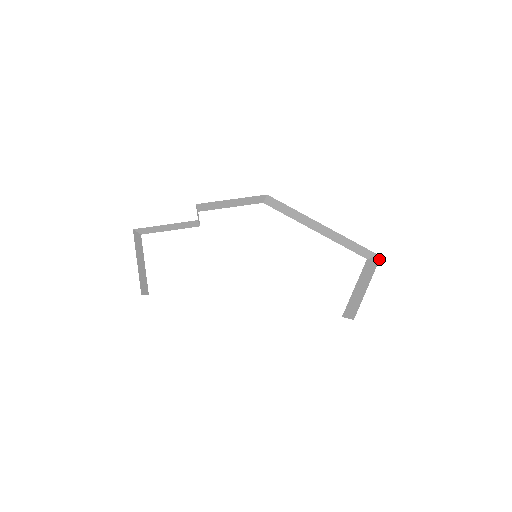
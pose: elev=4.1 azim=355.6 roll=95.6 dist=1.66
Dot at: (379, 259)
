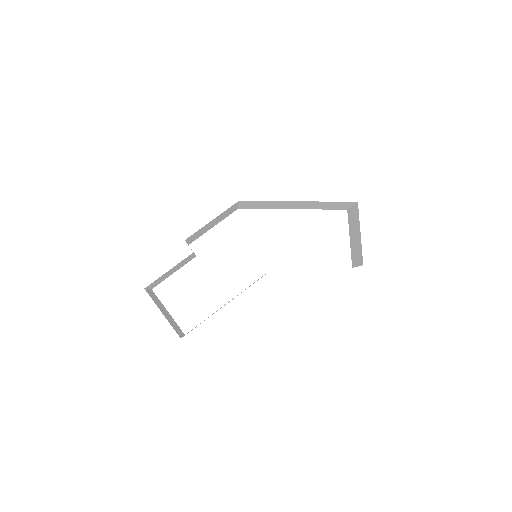
Dot at: (357, 205)
